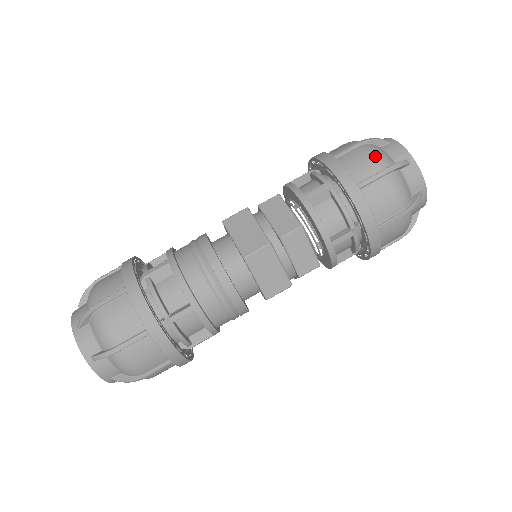
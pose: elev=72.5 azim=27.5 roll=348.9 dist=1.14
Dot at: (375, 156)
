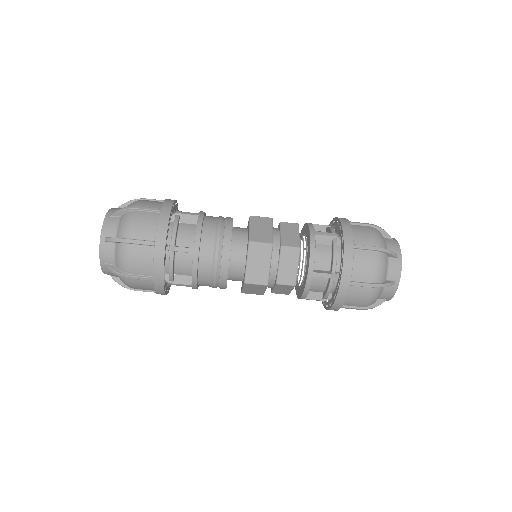
Dot at: (377, 237)
